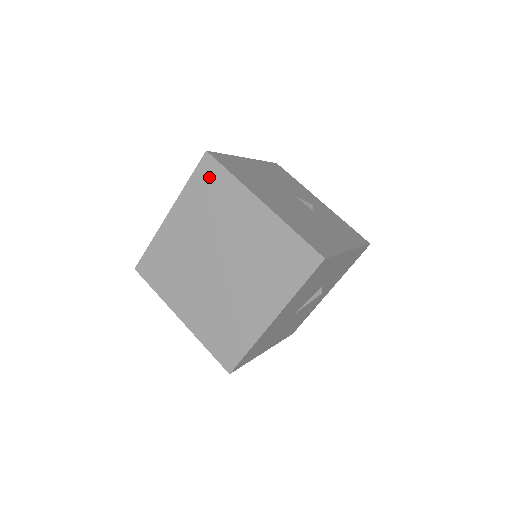
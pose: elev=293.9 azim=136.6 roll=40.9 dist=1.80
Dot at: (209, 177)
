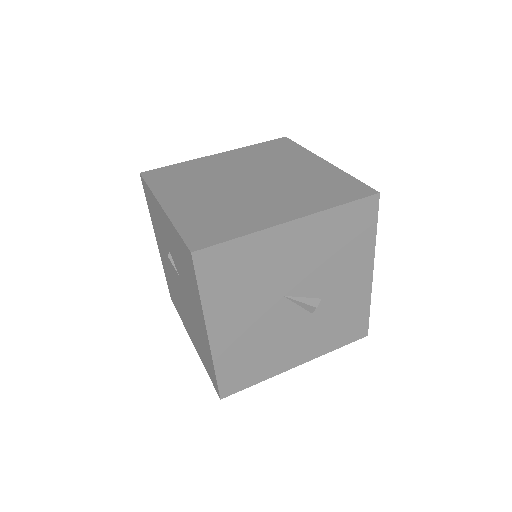
Dot at: (278, 145)
